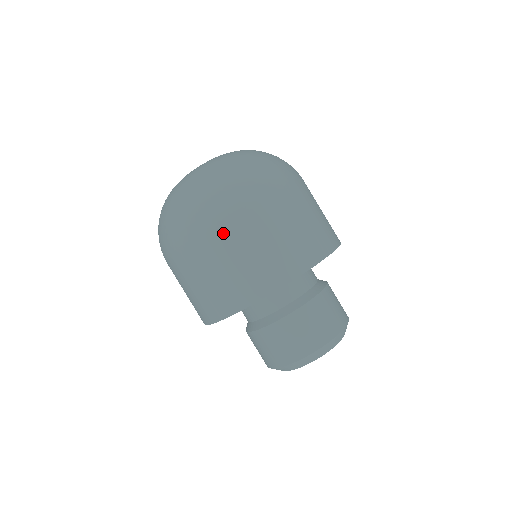
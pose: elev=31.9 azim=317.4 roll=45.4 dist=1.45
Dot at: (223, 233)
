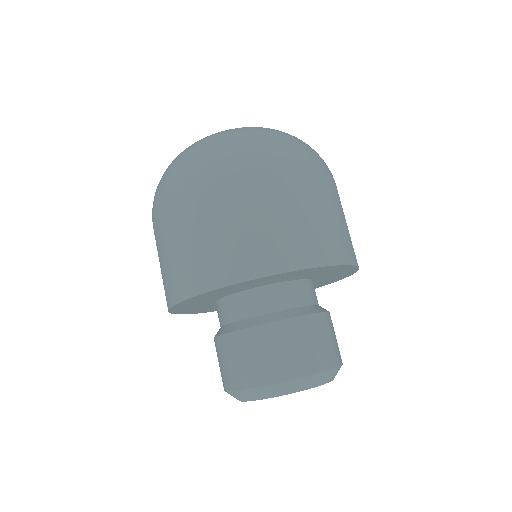
Dot at: (283, 181)
